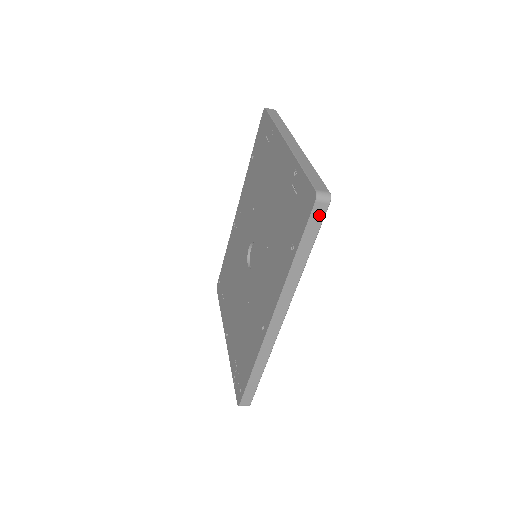
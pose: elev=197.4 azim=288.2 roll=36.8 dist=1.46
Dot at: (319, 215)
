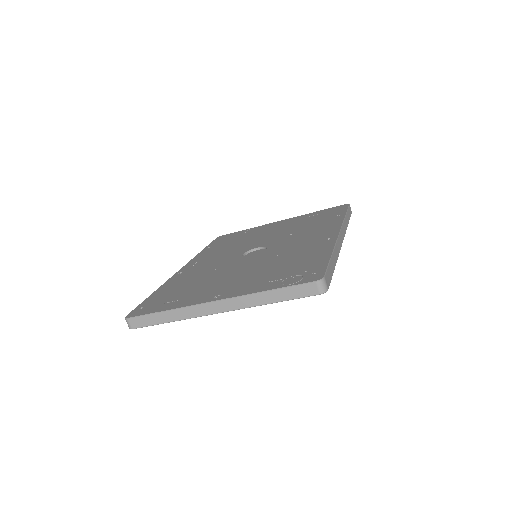
Dot at: (350, 211)
